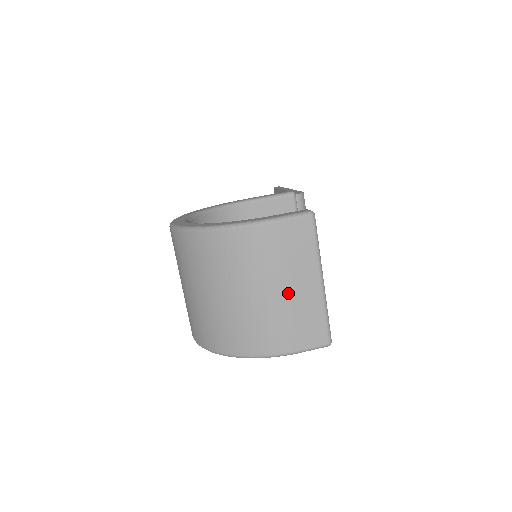
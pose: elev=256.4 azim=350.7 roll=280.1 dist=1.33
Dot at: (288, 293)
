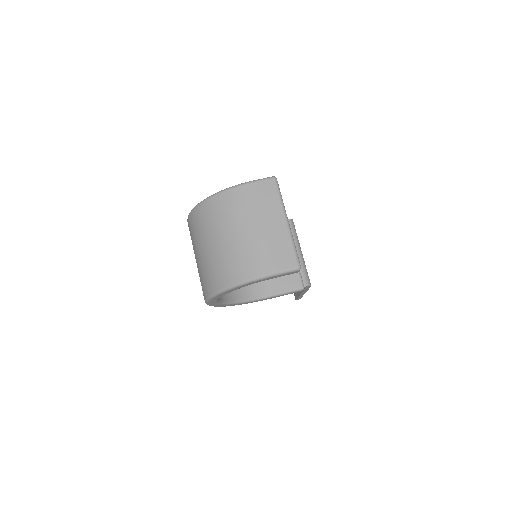
Dot at: (263, 229)
